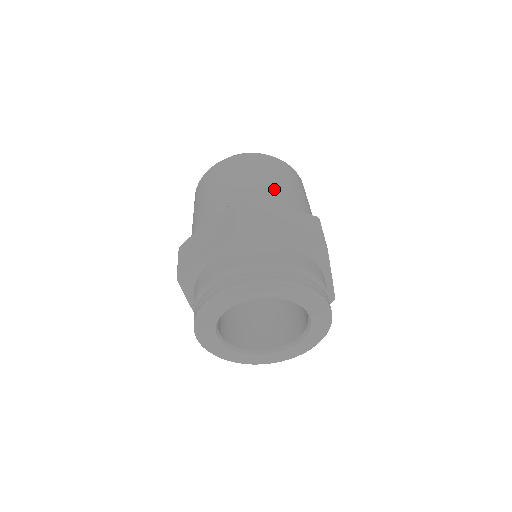
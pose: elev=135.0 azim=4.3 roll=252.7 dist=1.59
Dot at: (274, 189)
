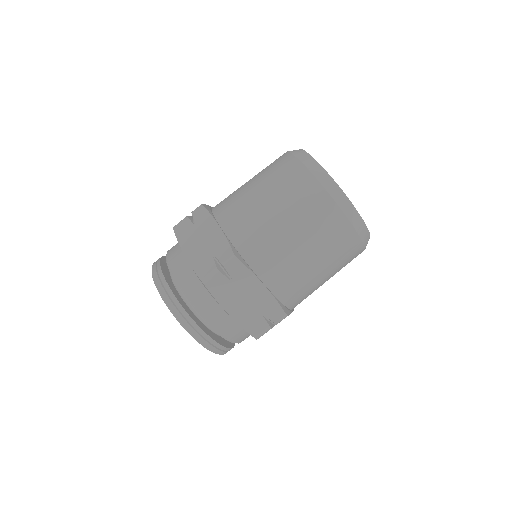
Dot at: occluded
